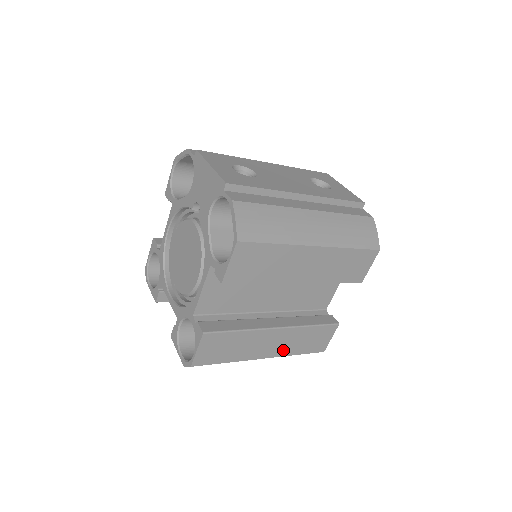
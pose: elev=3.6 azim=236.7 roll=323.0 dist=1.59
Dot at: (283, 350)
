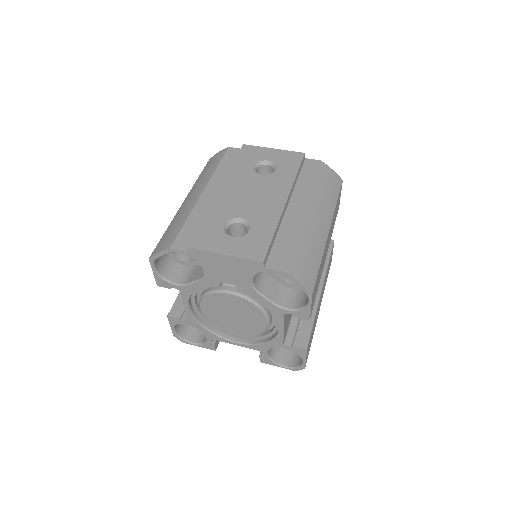
Dot at: occluded
